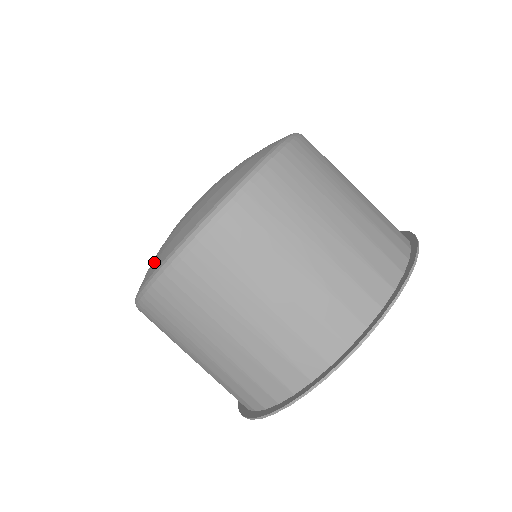
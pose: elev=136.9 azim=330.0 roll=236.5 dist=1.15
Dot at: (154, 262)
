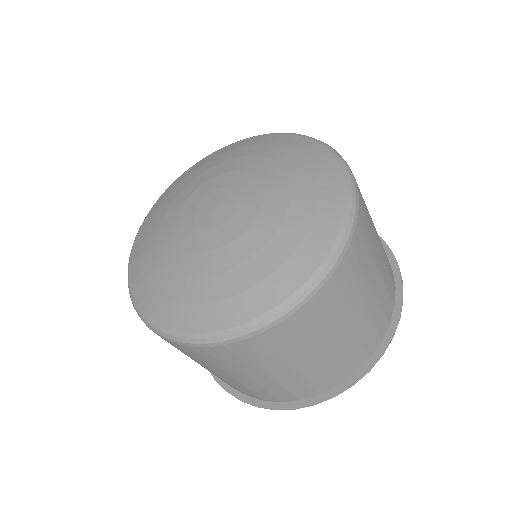
Dot at: (158, 297)
